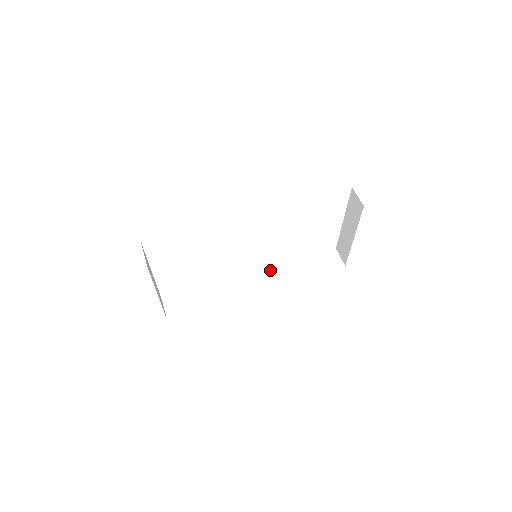
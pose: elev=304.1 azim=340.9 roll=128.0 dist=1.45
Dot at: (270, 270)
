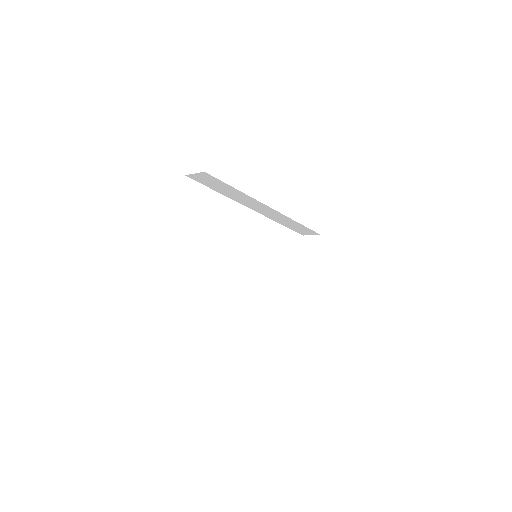
Dot at: occluded
